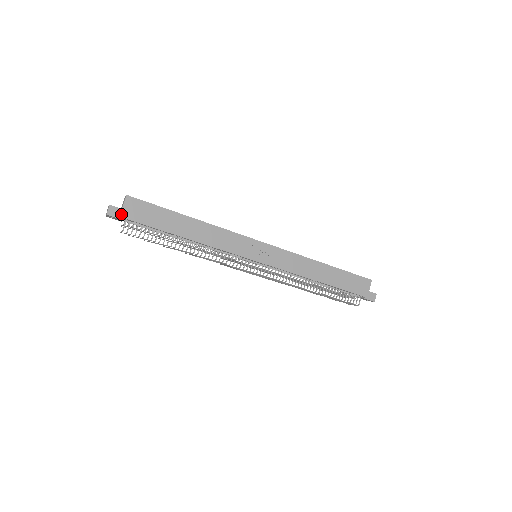
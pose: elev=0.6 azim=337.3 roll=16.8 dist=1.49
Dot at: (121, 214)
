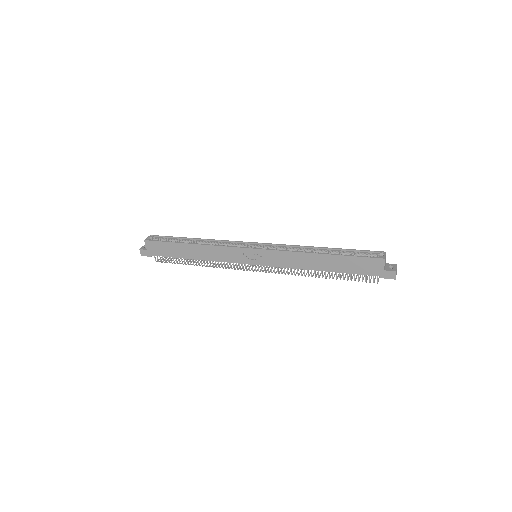
Dot at: (148, 253)
